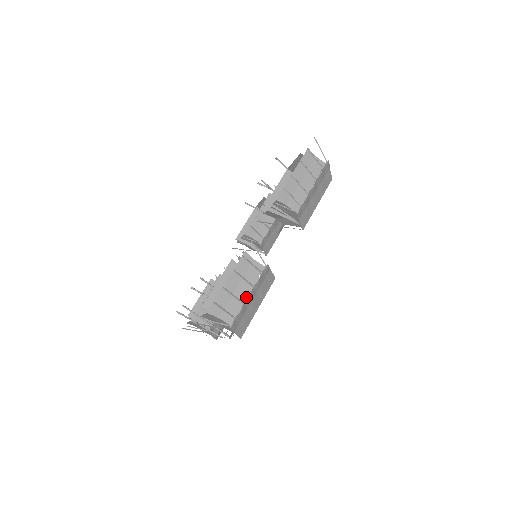
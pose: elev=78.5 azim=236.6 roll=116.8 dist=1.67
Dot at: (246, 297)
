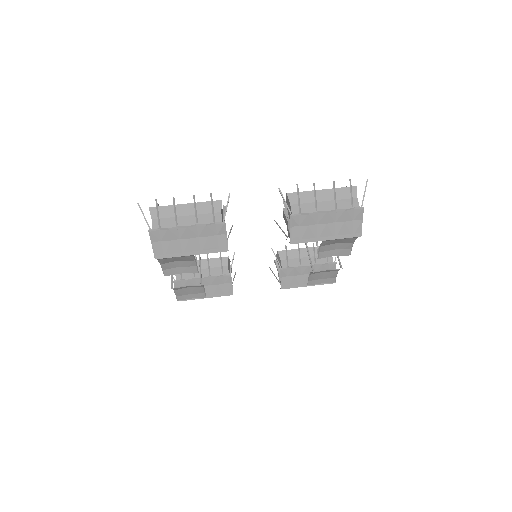
Dot at: (185, 227)
